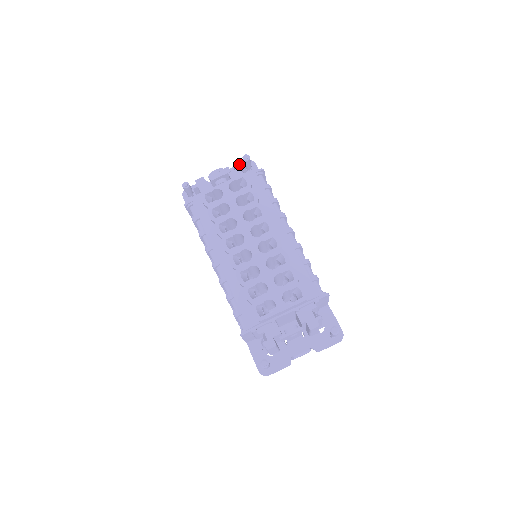
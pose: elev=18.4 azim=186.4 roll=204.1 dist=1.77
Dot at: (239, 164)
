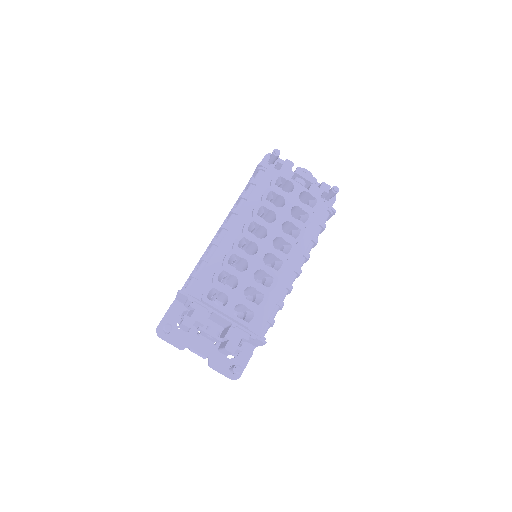
Dot at: (326, 188)
